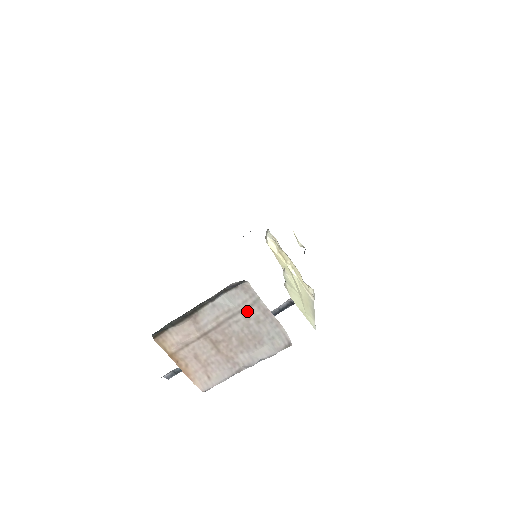
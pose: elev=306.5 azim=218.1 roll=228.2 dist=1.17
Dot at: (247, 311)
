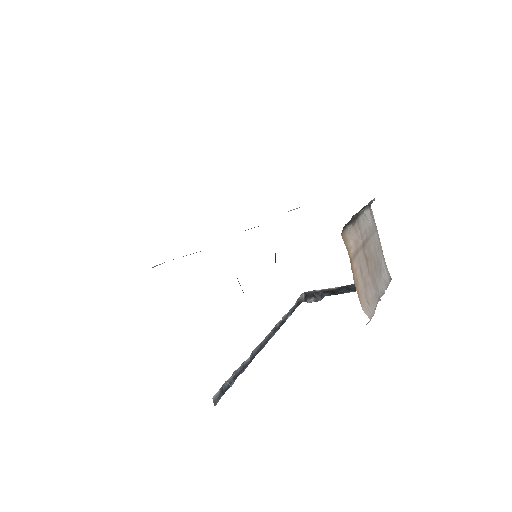
Dot at: (374, 234)
